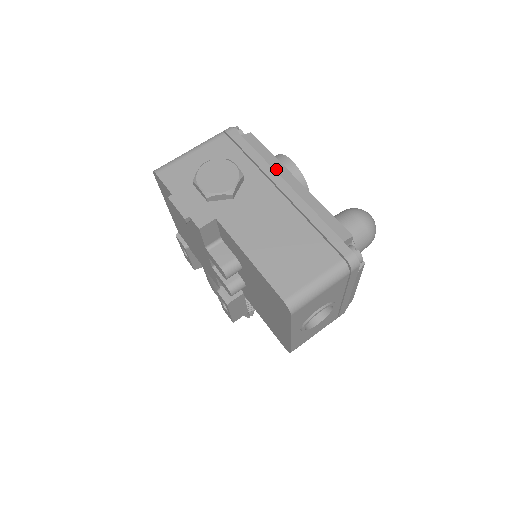
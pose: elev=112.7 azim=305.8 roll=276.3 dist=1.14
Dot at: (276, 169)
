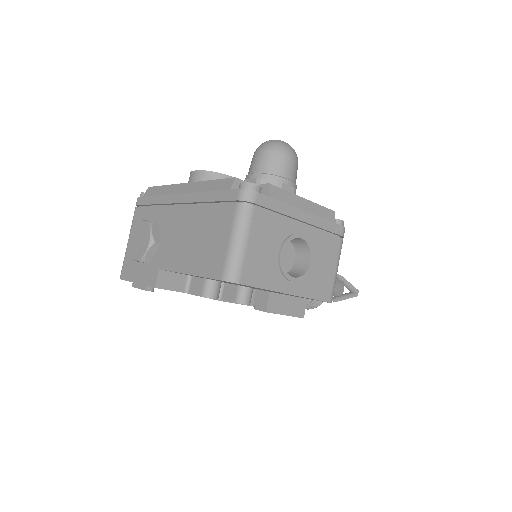
Dot at: (170, 193)
